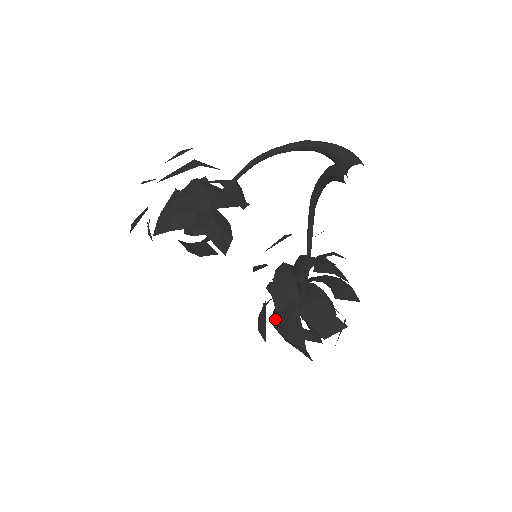
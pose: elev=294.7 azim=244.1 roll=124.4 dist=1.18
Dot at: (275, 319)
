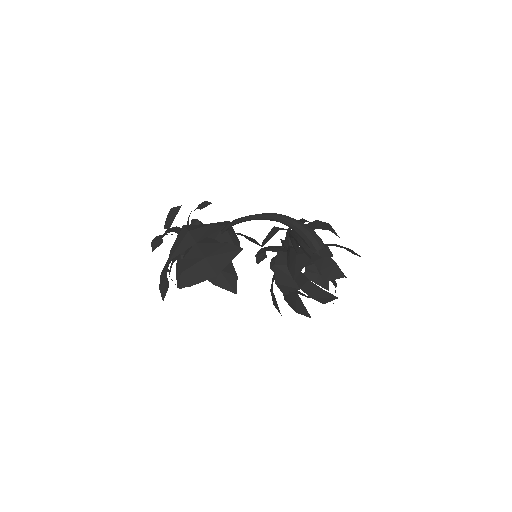
Dot at: occluded
